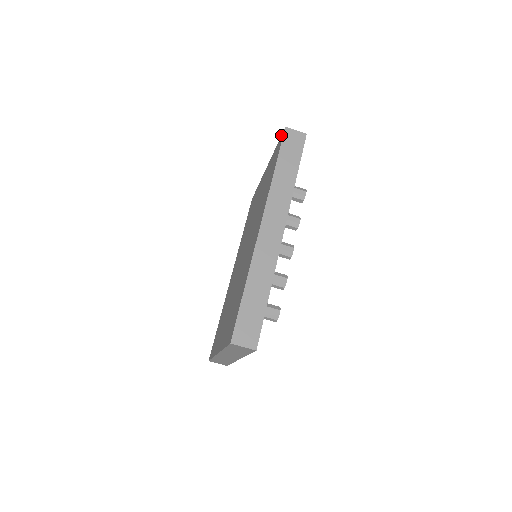
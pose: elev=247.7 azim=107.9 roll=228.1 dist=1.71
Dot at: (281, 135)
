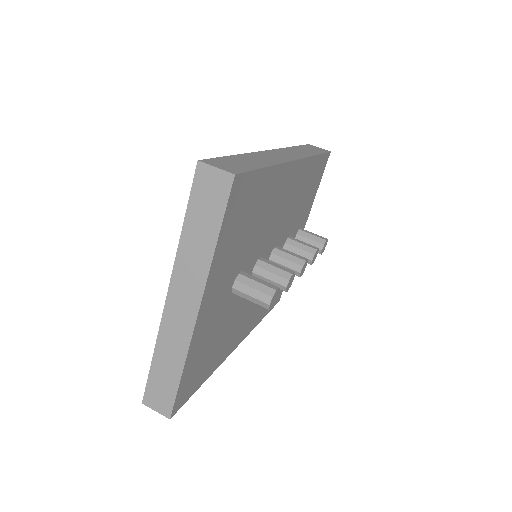
Dot at: occluded
